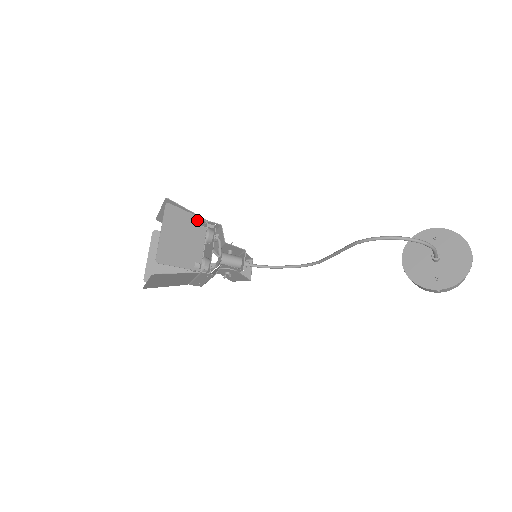
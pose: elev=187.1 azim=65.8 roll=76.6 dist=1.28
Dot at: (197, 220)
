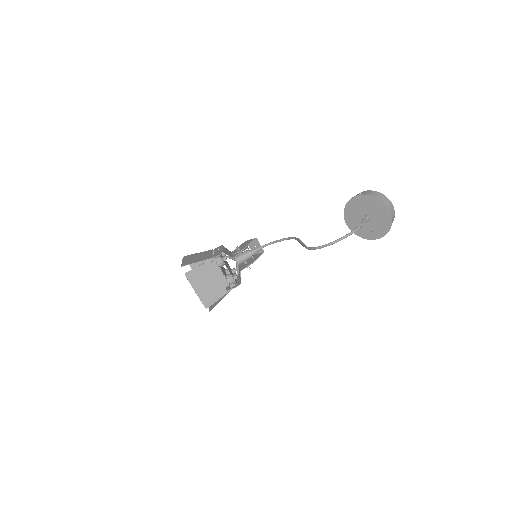
Dot at: (208, 264)
